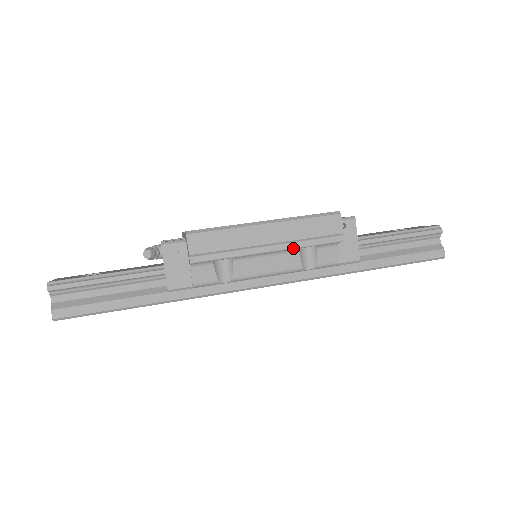
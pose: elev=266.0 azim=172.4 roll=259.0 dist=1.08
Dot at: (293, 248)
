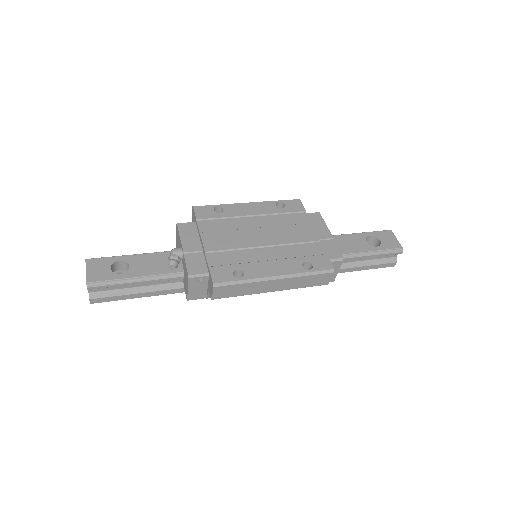
Dot at: occluded
